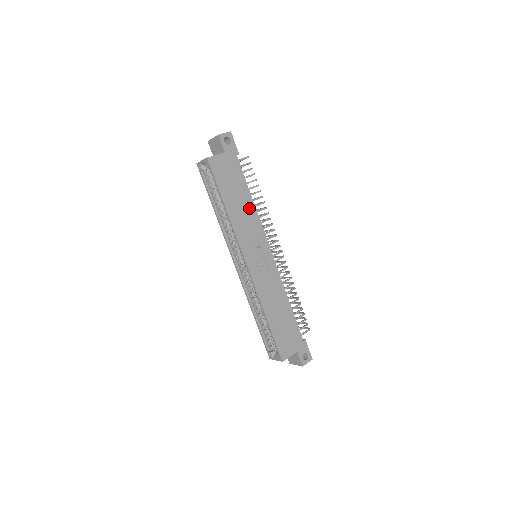
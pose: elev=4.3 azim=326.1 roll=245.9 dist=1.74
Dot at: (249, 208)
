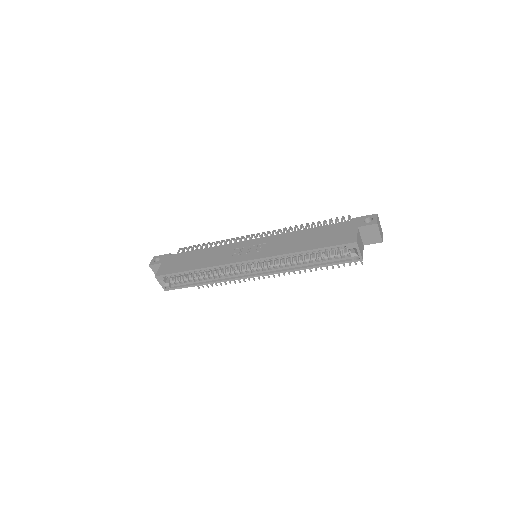
Dot at: (209, 252)
